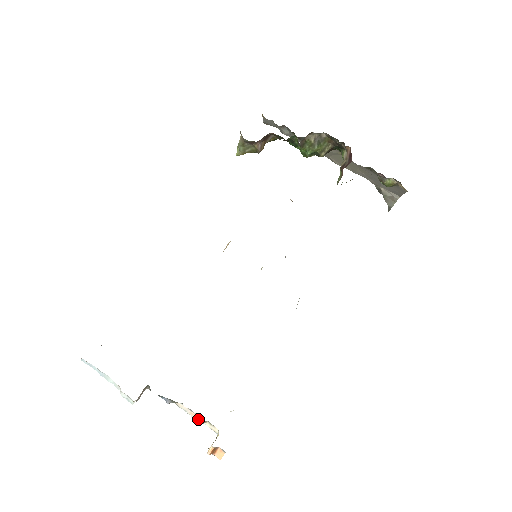
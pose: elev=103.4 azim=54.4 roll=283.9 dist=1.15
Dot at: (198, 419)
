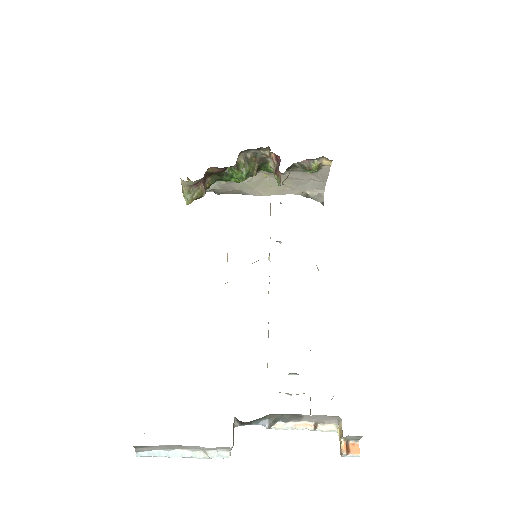
Dot at: (308, 426)
